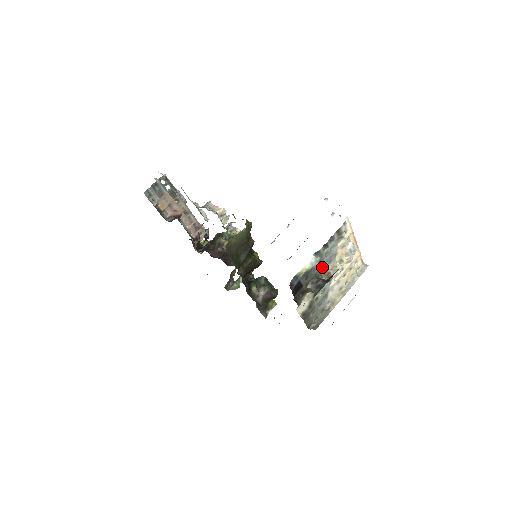
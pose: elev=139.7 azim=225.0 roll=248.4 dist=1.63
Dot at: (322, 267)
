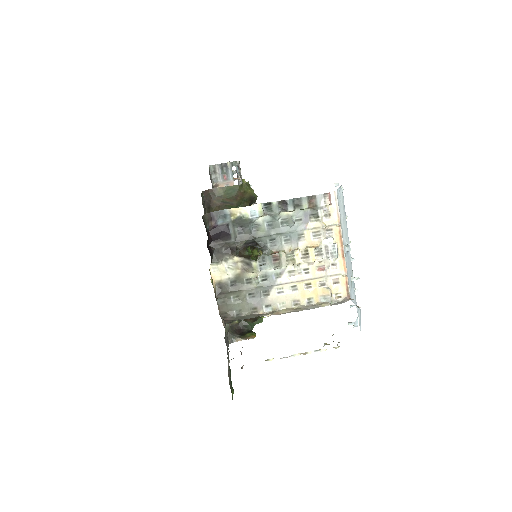
Dot at: (272, 237)
